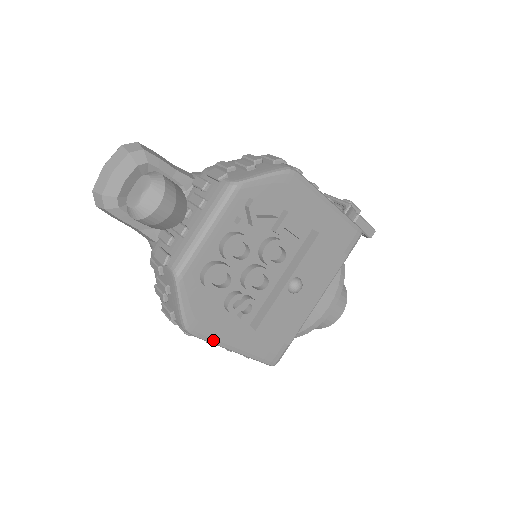
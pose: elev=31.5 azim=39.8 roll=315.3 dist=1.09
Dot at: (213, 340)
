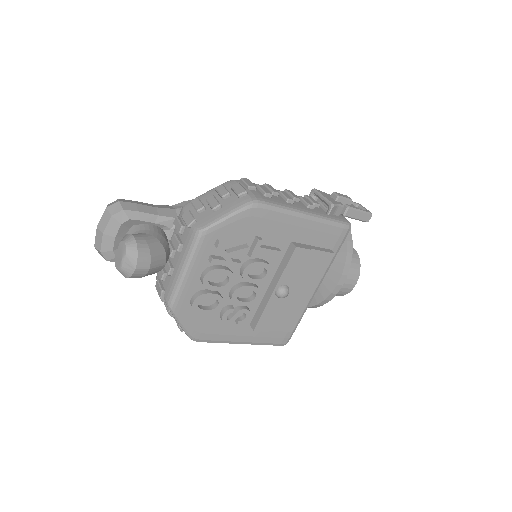
Dot at: (219, 341)
